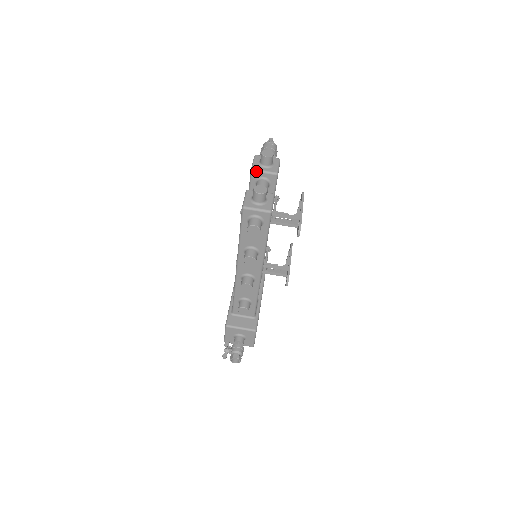
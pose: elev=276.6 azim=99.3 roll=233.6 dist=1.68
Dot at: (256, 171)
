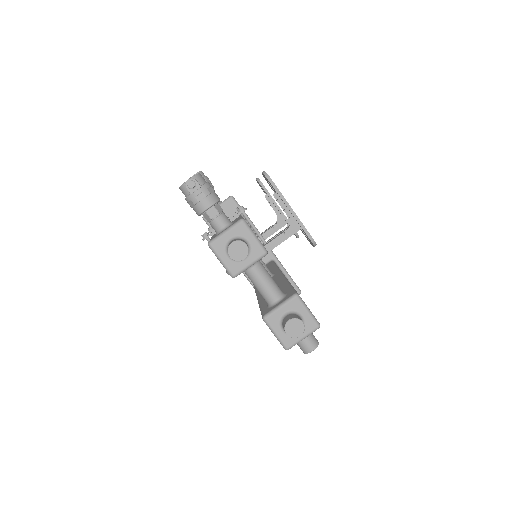
Dot at: occluded
